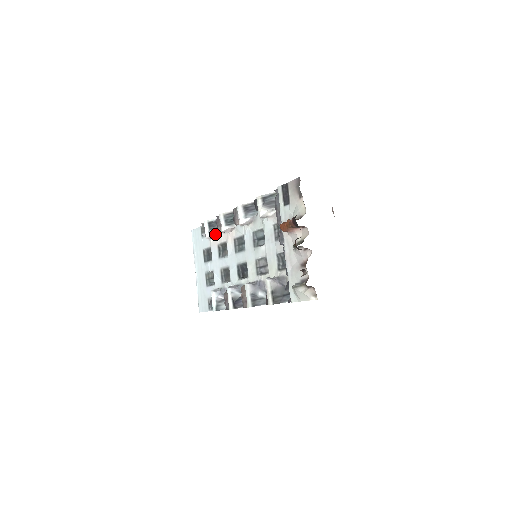
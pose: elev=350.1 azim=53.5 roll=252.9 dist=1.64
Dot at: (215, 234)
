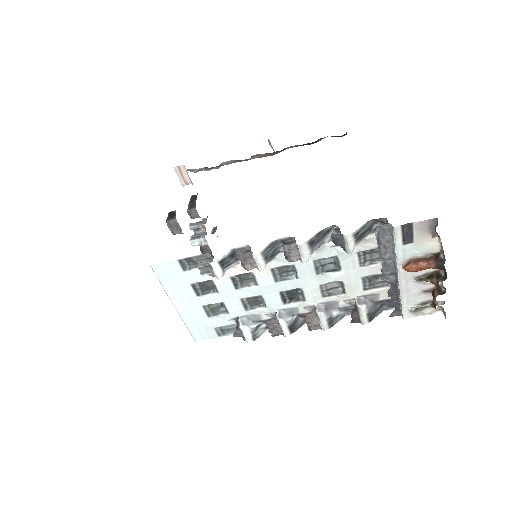
Dot at: (228, 269)
